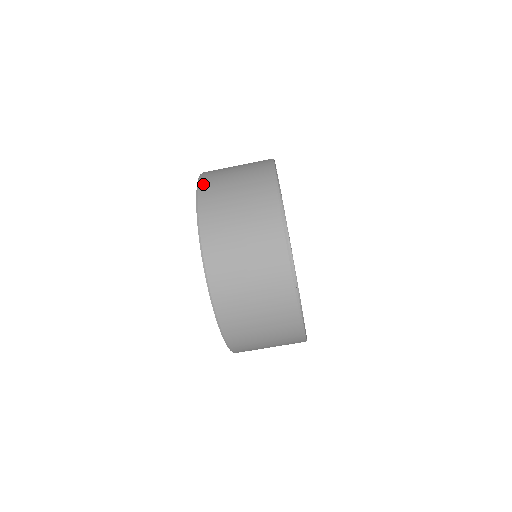
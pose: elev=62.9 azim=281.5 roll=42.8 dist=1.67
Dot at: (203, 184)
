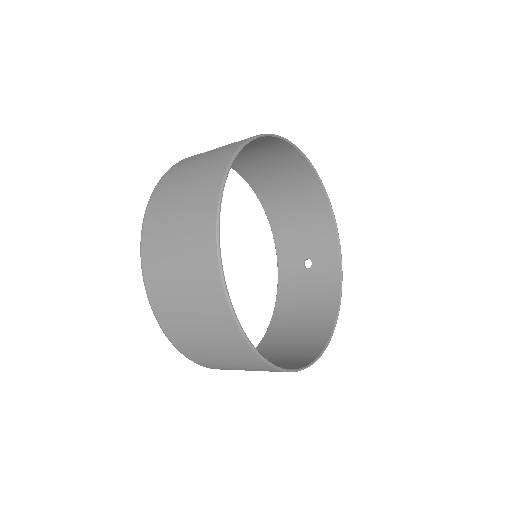
Dot at: (145, 241)
